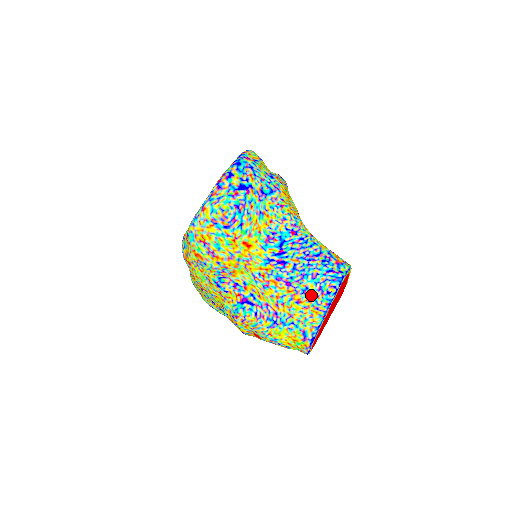
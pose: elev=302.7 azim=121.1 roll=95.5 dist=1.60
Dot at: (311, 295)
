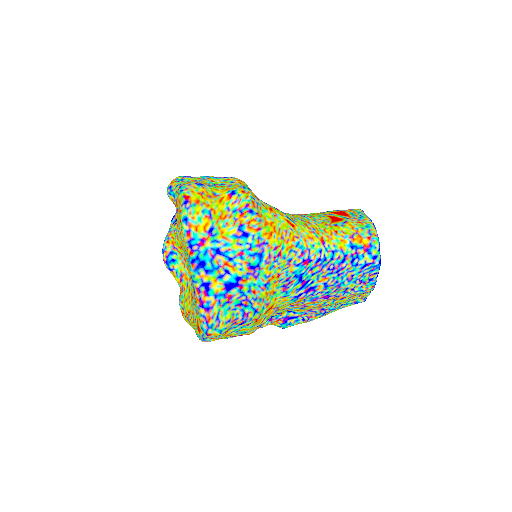
Dot at: (353, 290)
